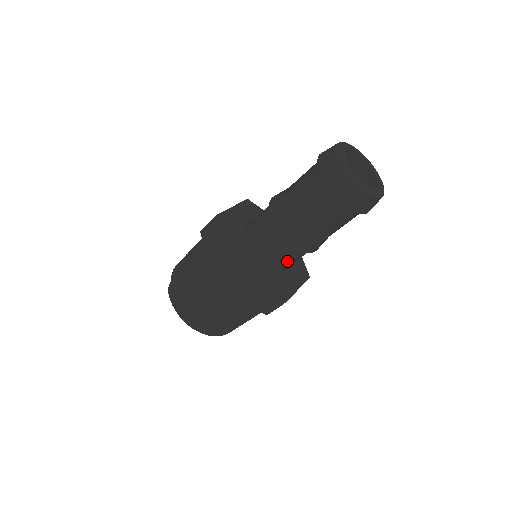
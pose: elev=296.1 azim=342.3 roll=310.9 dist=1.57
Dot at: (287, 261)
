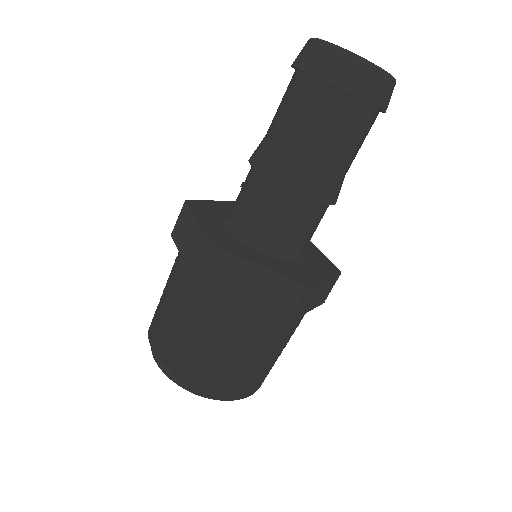
Dot at: occluded
